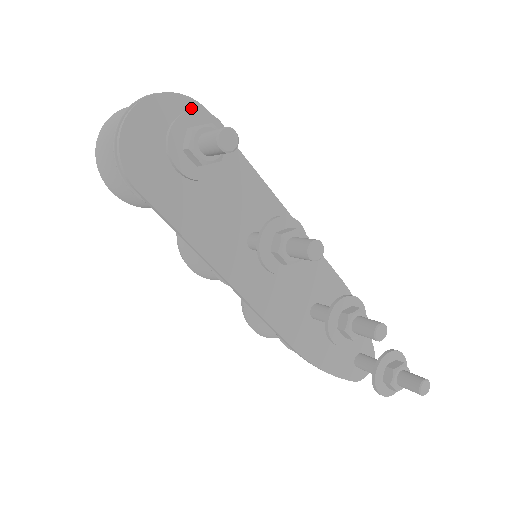
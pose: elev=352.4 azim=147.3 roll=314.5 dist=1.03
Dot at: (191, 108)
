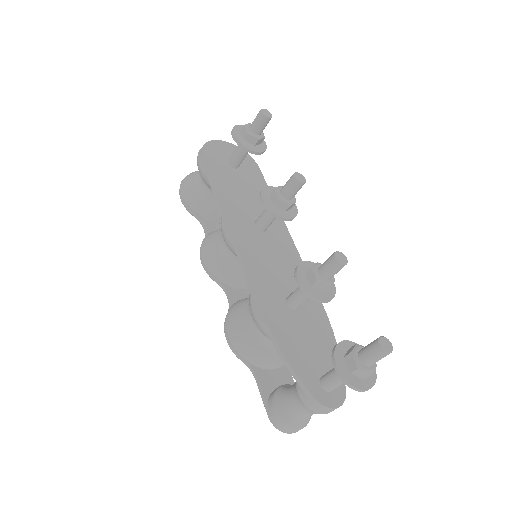
Dot at: (250, 160)
